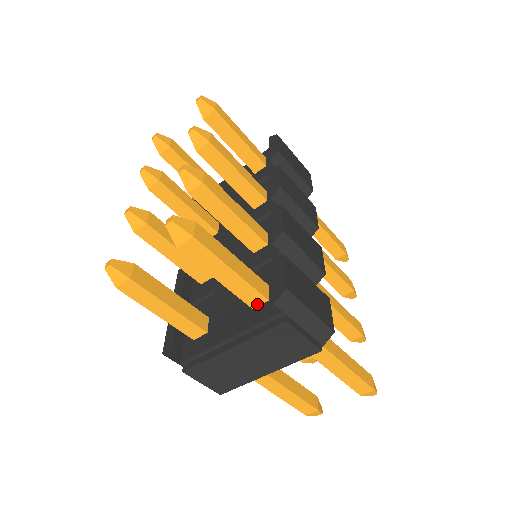
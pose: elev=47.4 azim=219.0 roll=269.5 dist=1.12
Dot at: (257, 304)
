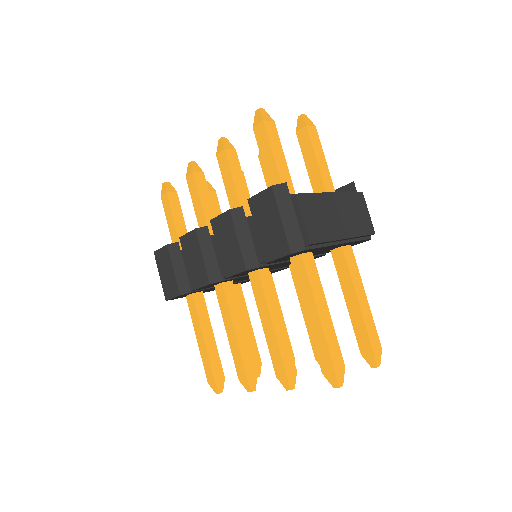
Dot at: occluded
